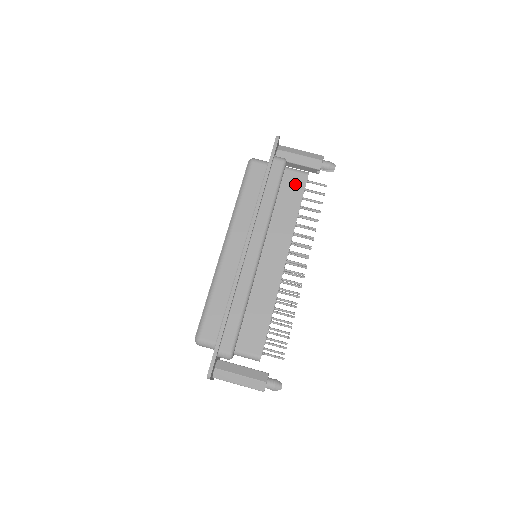
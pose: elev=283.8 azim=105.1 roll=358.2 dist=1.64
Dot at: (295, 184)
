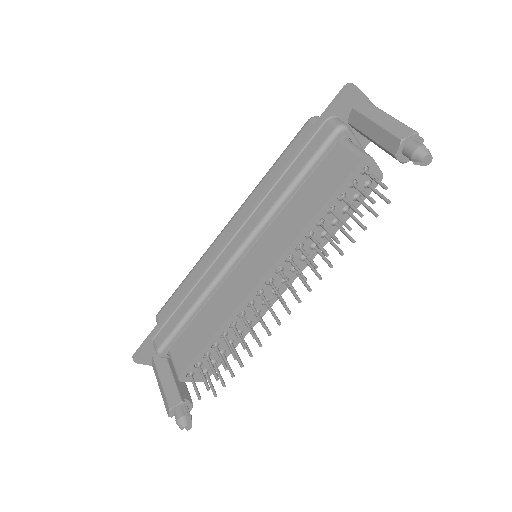
Dot at: (336, 170)
